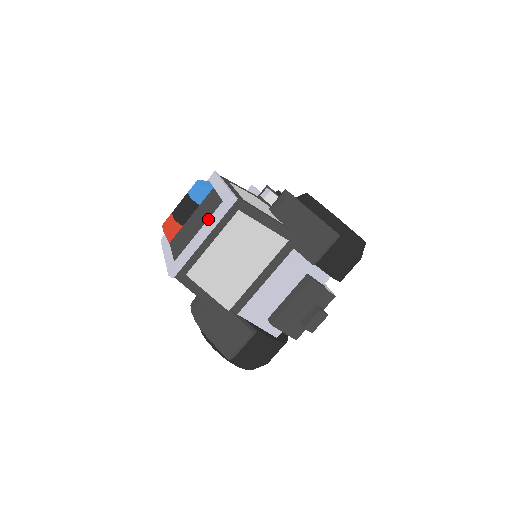
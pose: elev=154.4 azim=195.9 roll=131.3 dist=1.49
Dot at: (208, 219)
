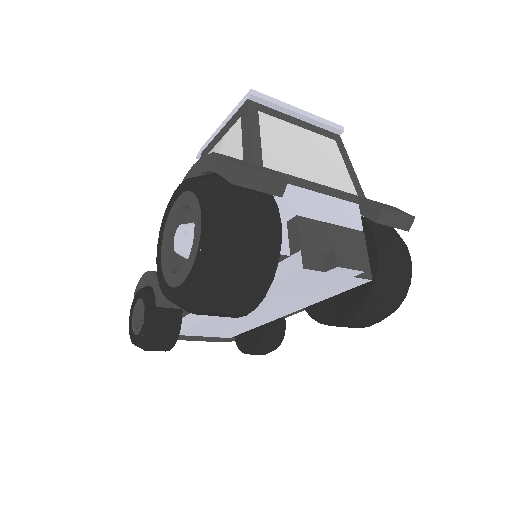
Dot at: occluded
